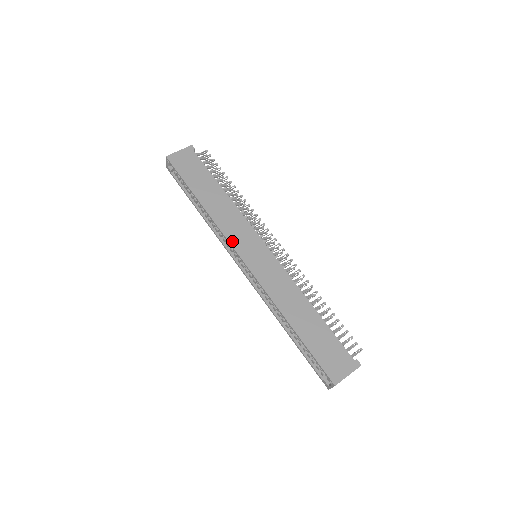
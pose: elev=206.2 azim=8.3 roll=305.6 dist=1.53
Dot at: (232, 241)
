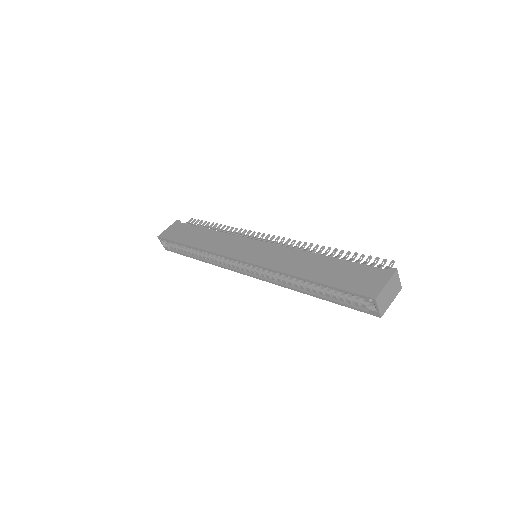
Dot at: (226, 254)
